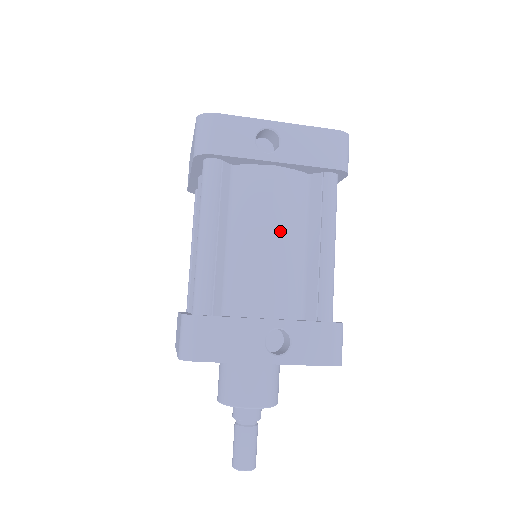
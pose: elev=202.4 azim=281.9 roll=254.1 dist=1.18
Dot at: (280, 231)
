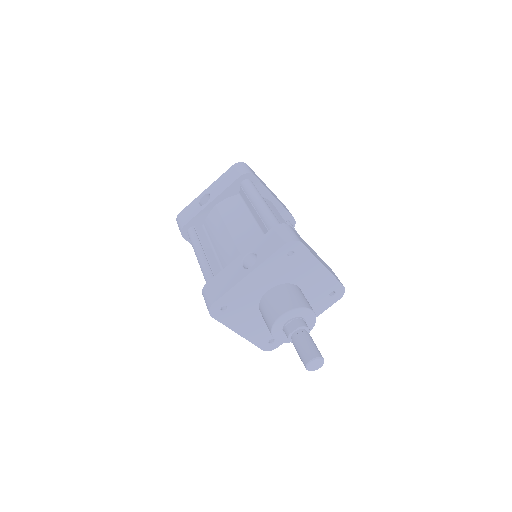
Dot at: (232, 223)
